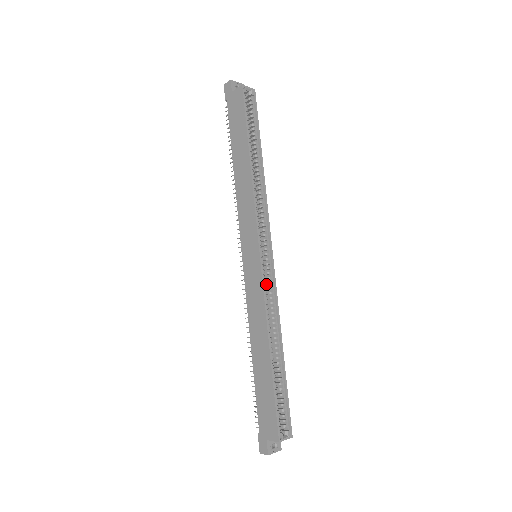
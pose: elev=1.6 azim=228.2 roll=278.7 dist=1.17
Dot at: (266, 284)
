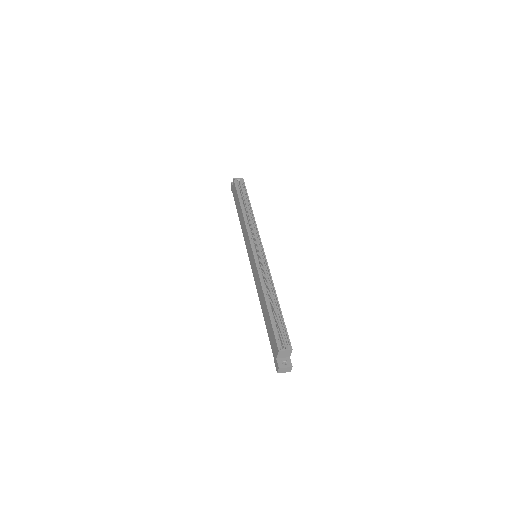
Dot at: (262, 266)
